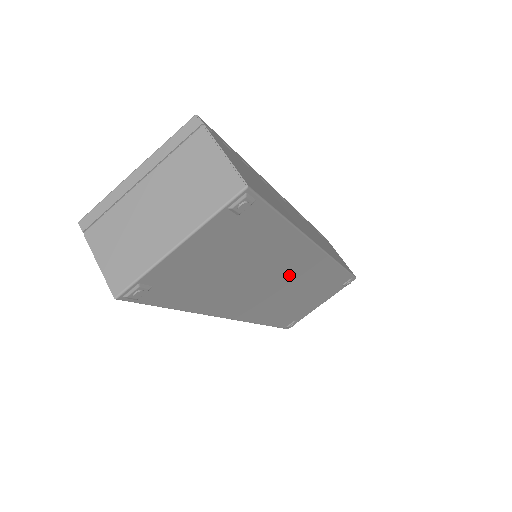
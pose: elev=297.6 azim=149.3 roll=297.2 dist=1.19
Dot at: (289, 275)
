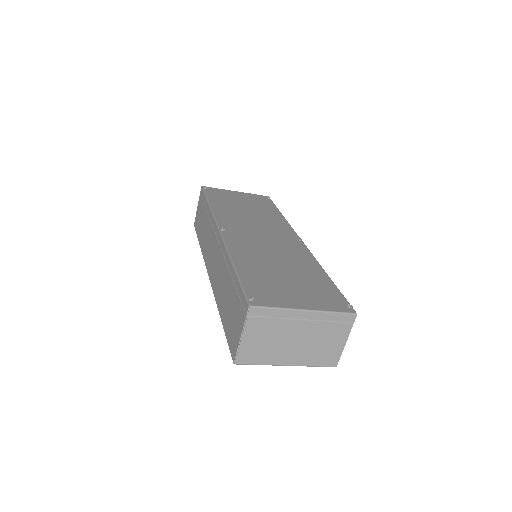
Dot at: occluded
